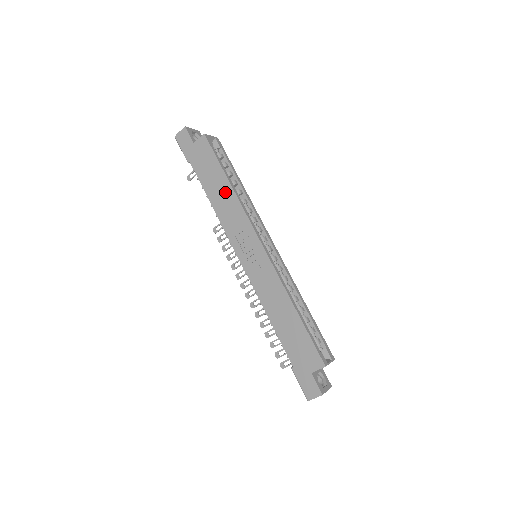
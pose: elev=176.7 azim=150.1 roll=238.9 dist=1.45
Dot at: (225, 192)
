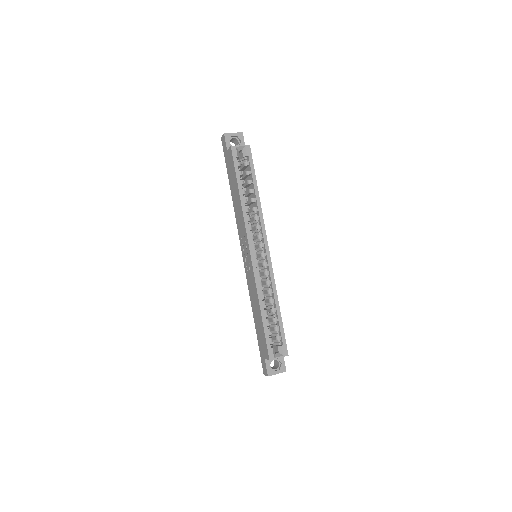
Dot at: (238, 201)
